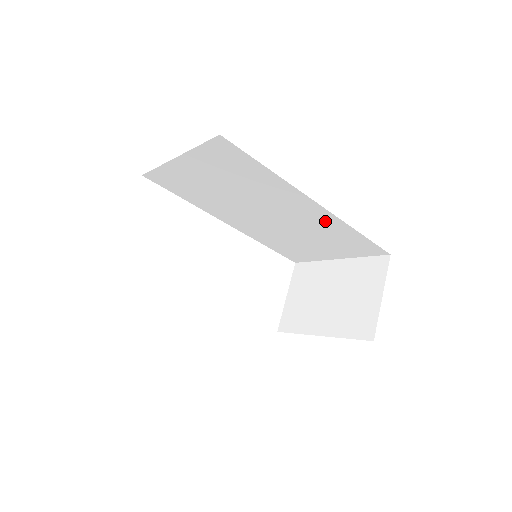
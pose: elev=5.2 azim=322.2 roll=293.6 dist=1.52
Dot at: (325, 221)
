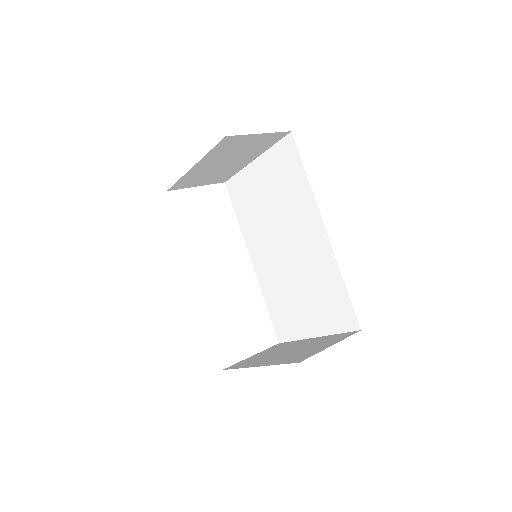
Dot at: (323, 260)
